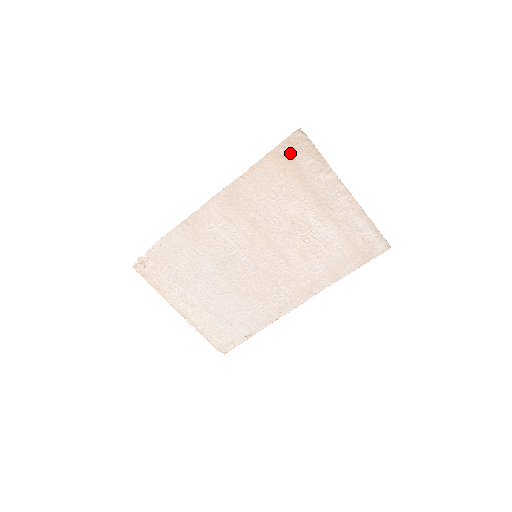
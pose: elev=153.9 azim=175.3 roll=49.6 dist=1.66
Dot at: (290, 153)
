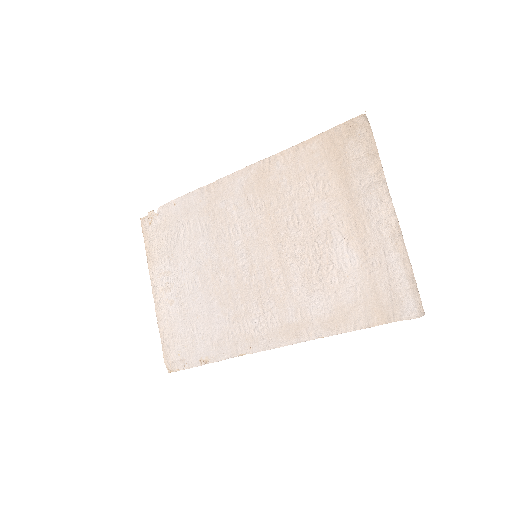
Dot at: (343, 140)
